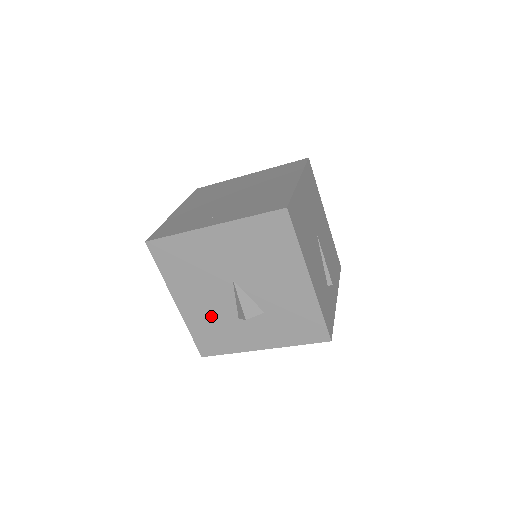
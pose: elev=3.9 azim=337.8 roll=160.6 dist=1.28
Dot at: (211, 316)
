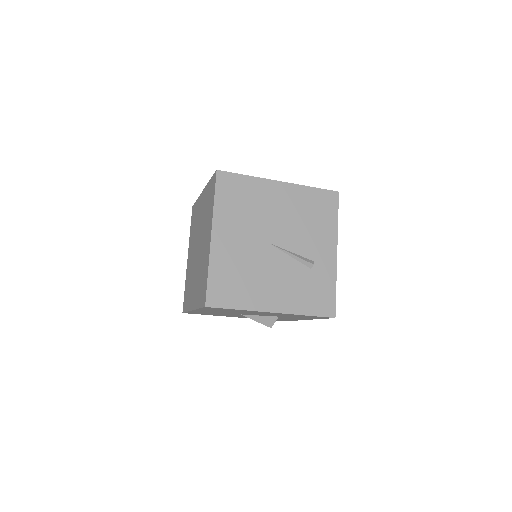
Dot at: occluded
